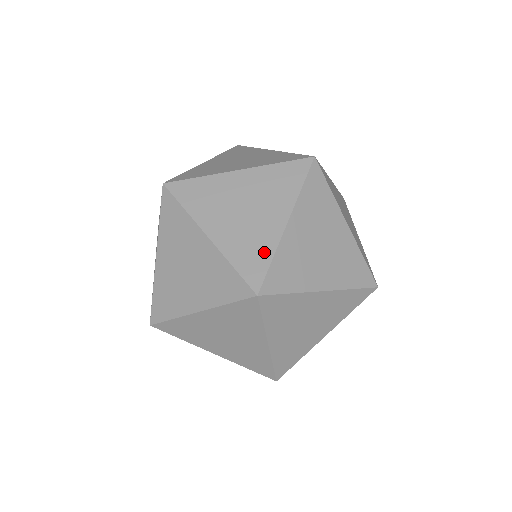
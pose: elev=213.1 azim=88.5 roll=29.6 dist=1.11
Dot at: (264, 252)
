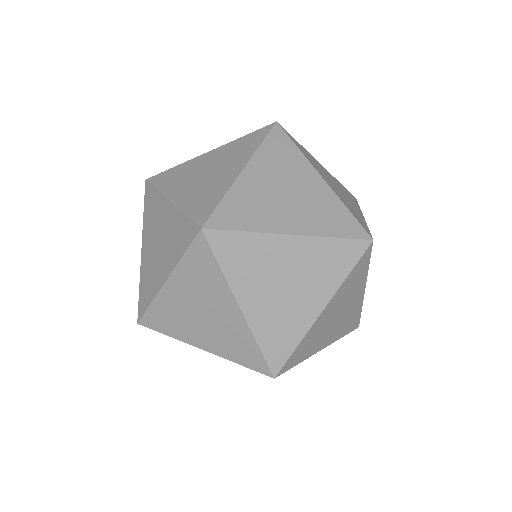
Dot at: (292, 337)
